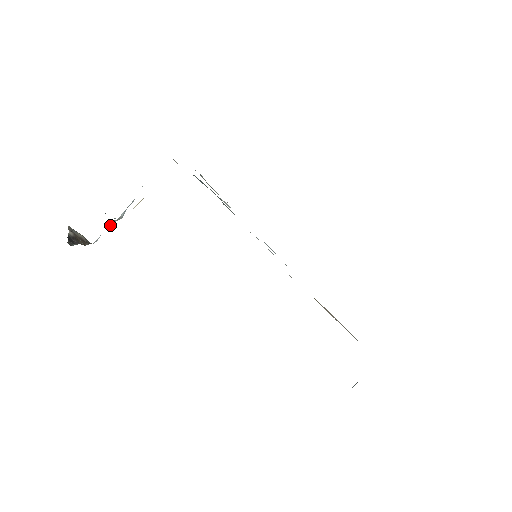
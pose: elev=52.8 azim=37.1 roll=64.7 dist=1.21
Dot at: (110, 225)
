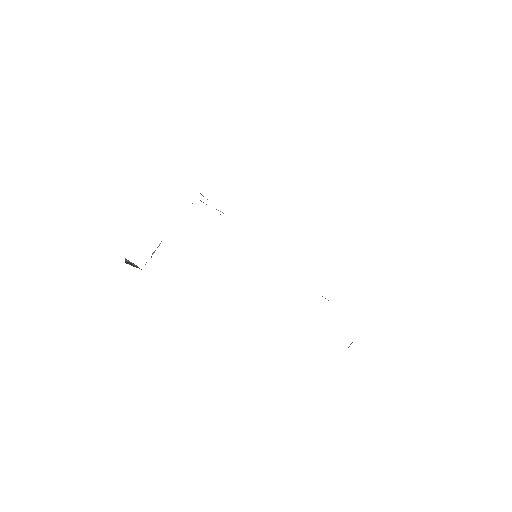
Dot at: occluded
